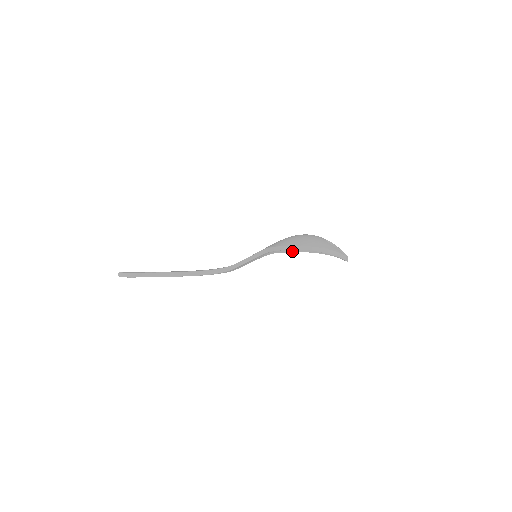
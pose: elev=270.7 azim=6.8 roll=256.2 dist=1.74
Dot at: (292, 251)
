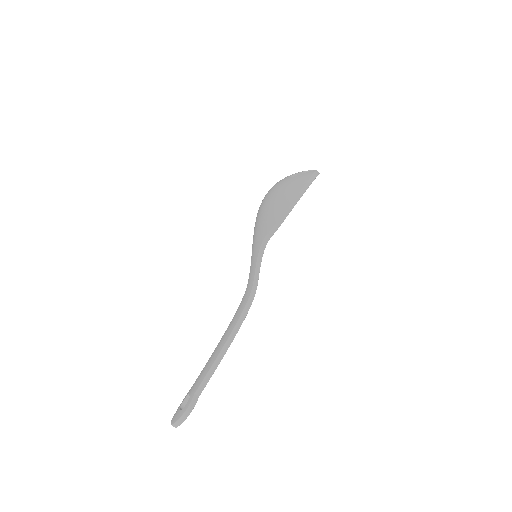
Dot at: occluded
